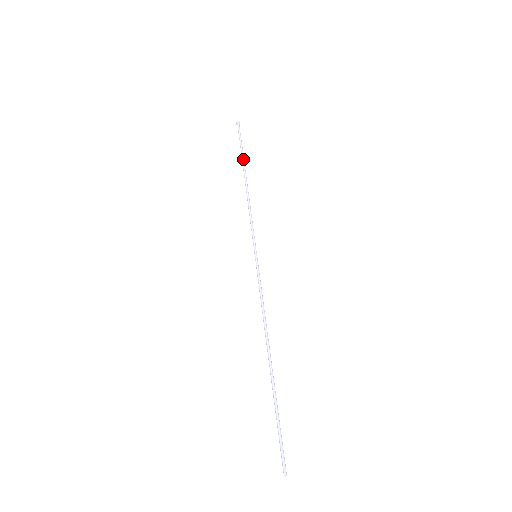
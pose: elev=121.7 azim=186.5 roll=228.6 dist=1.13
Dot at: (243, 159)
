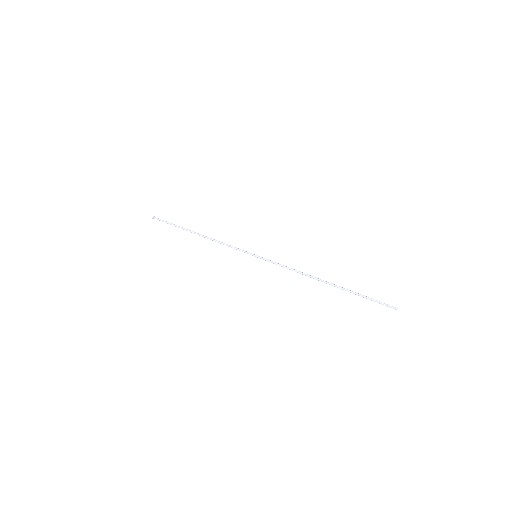
Dot at: (184, 228)
